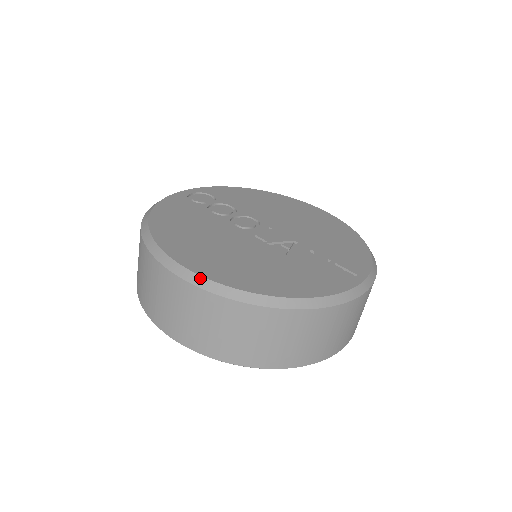
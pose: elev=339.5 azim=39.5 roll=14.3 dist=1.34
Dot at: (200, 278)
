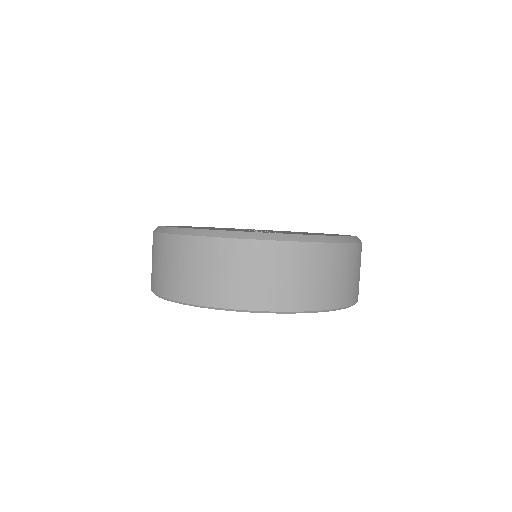
Dot at: (159, 227)
